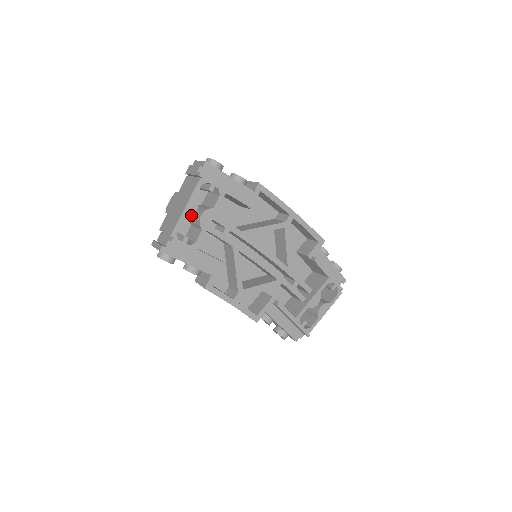
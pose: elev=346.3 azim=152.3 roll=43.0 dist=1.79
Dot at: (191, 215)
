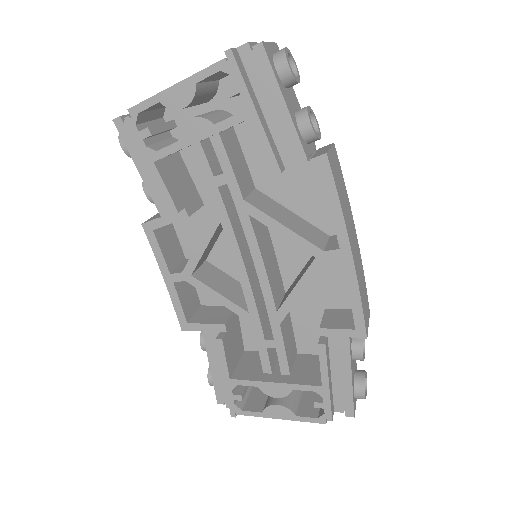
Dot at: (175, 105)
